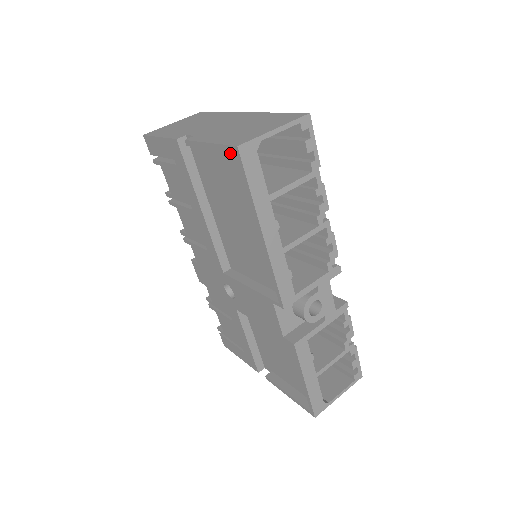
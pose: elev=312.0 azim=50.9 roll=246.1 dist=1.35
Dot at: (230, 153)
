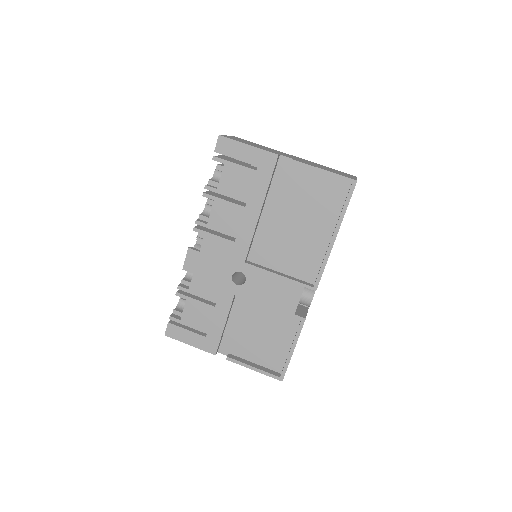
Dot at: (330, 181)
